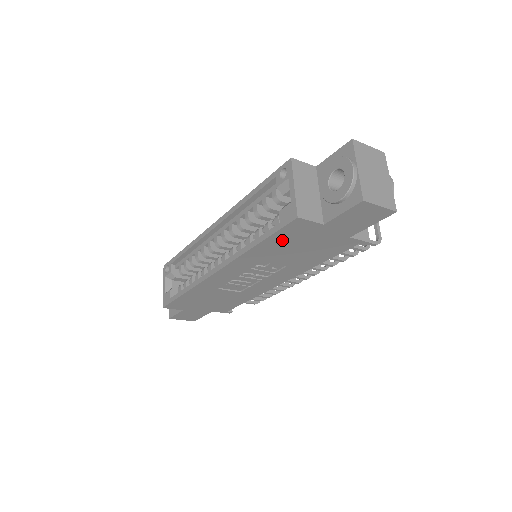
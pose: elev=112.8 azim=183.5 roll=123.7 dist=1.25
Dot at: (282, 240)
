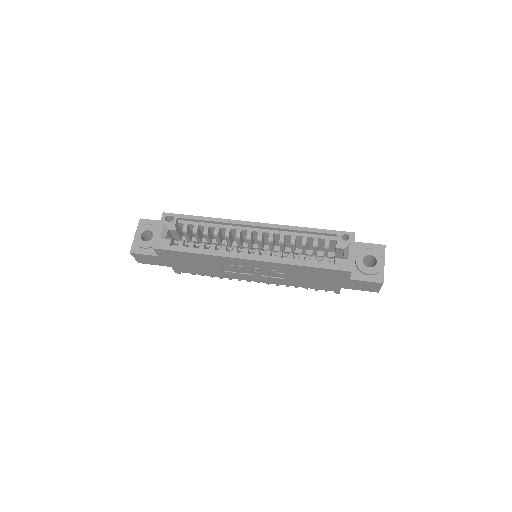
Dot at: (320, 272)
